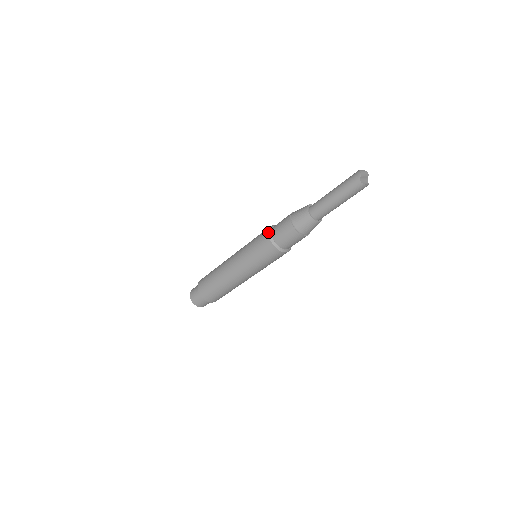
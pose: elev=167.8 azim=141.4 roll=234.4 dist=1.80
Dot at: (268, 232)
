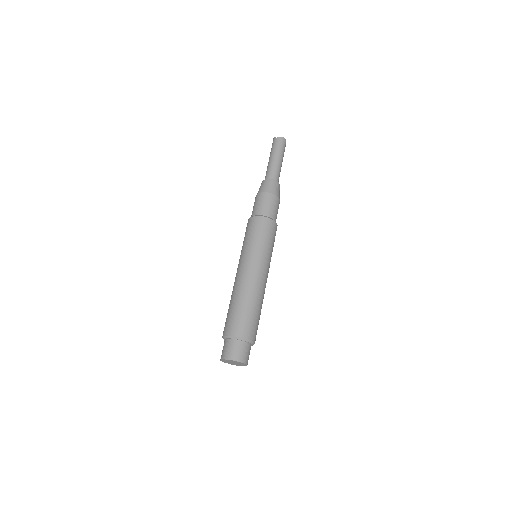
Dot at: occluded
